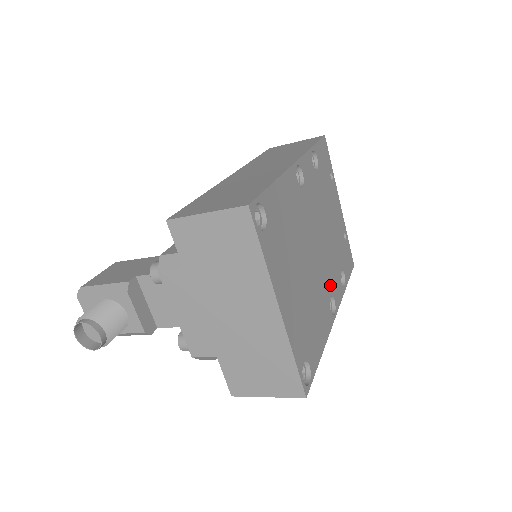
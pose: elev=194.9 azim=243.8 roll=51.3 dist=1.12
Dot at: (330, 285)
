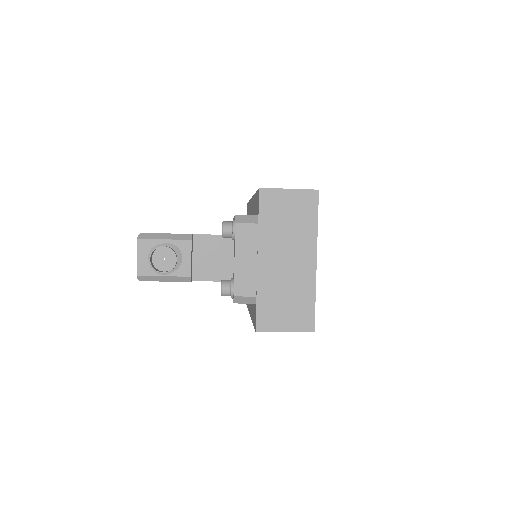
Dot at: occluded
